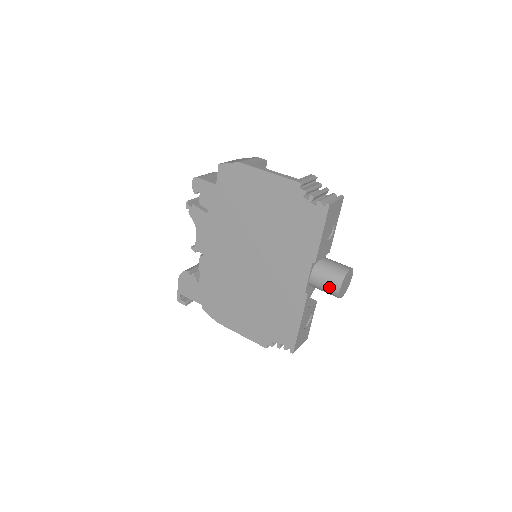
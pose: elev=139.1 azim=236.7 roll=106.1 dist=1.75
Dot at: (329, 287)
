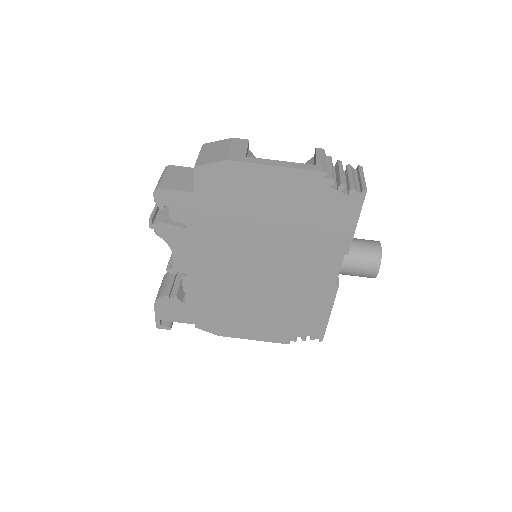
Dot at: (365, 273)
